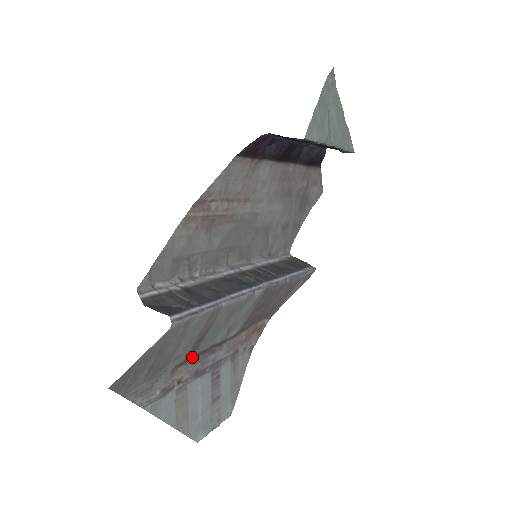
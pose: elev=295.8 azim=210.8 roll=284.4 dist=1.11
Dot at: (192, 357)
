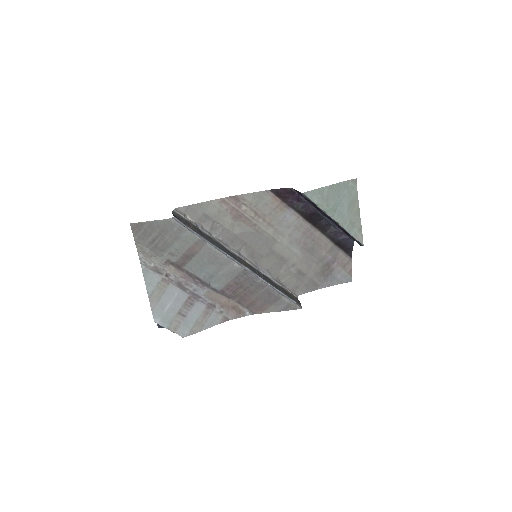
Dot at: (181, 268)
